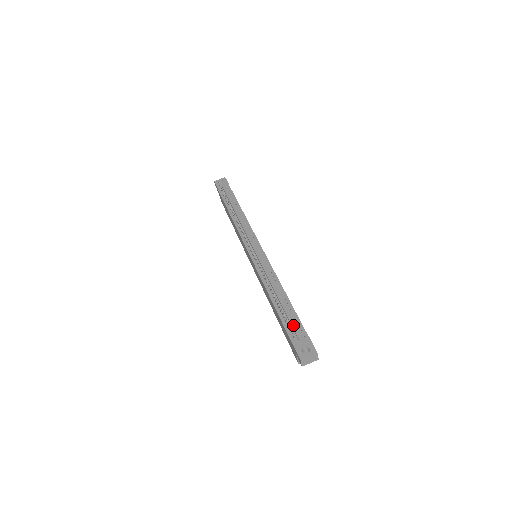
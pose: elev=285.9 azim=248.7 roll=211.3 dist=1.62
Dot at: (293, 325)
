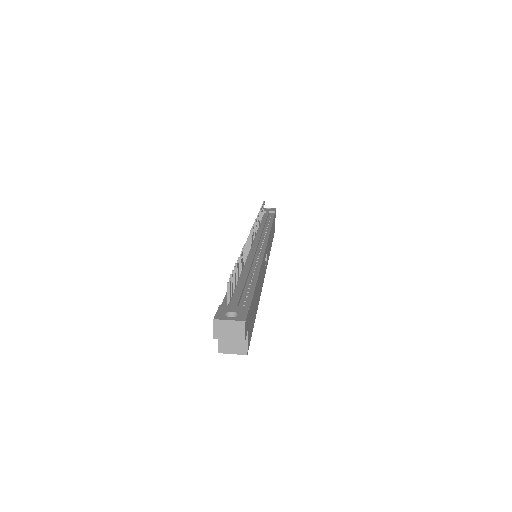
Dot at: (238, 293)
